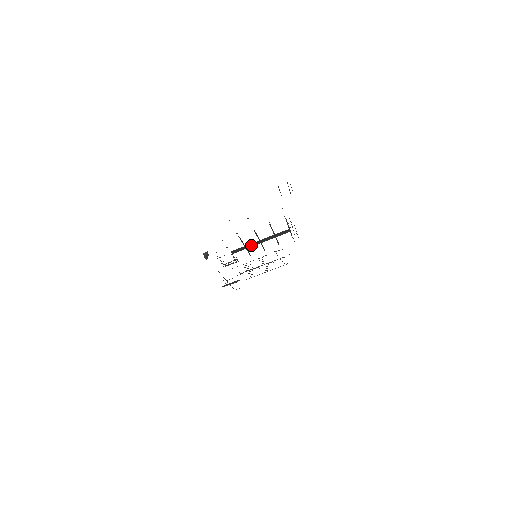
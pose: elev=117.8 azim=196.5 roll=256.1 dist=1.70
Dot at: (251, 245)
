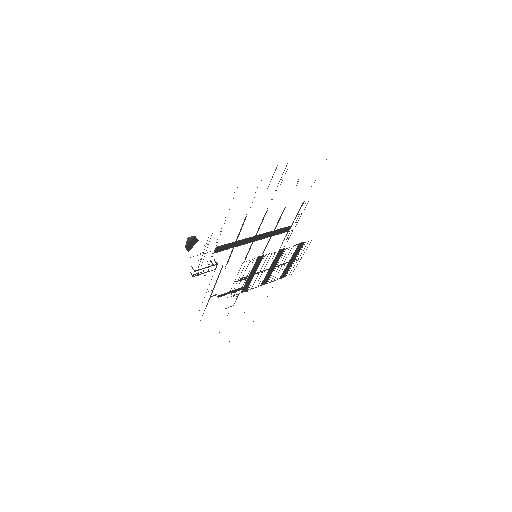
Dot at: (241, 242)
